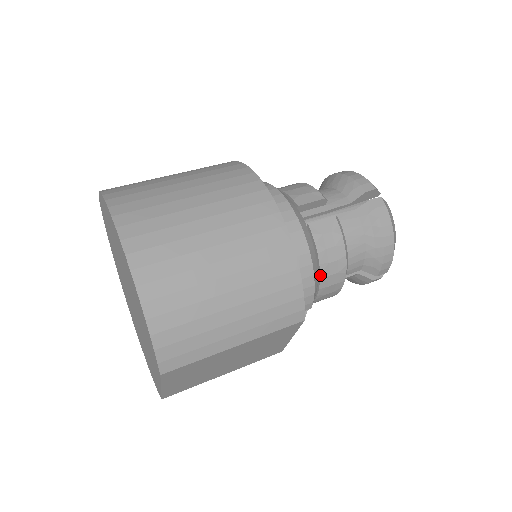
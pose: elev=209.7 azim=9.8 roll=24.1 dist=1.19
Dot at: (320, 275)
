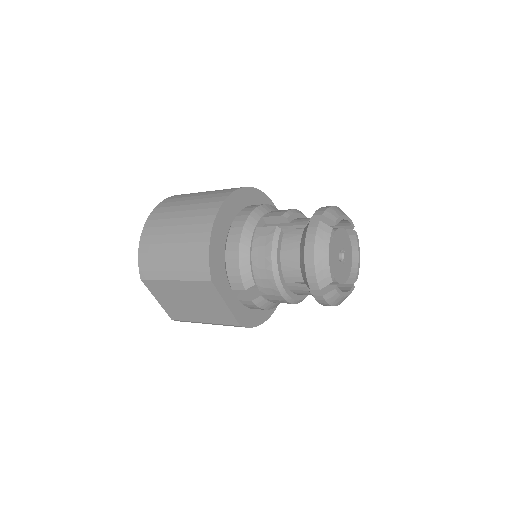
Dot at: (252, 265)
